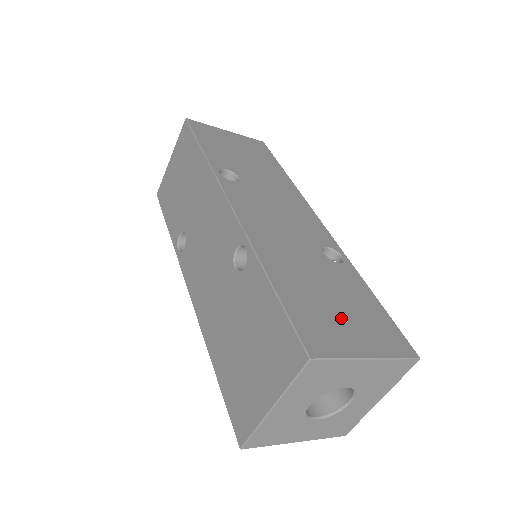
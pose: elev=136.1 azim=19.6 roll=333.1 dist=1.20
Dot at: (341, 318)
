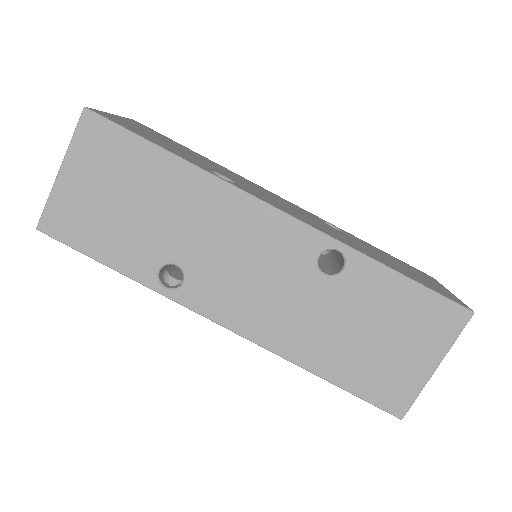
Dot at: (417, 275)
